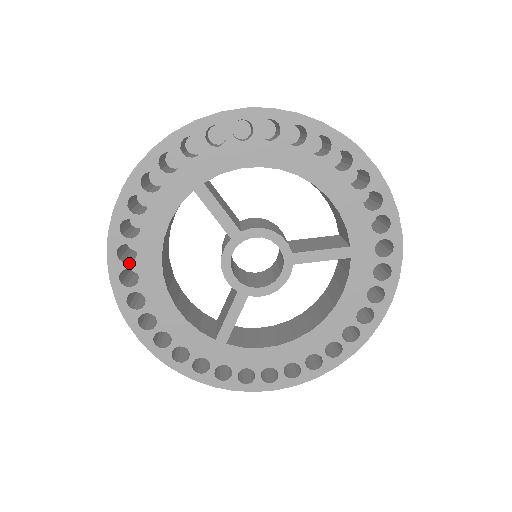
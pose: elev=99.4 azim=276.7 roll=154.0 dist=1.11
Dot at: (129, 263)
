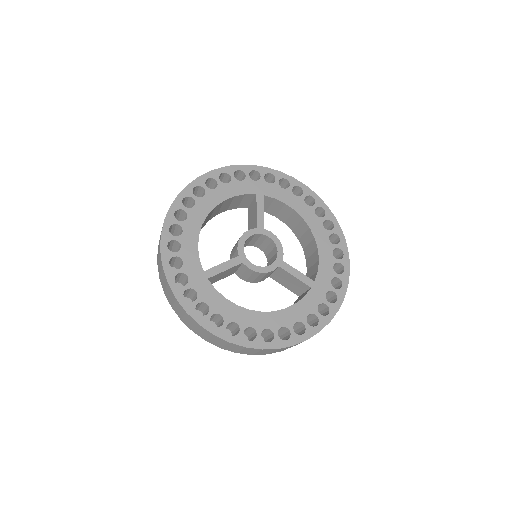
Dot at: (196, 196)
